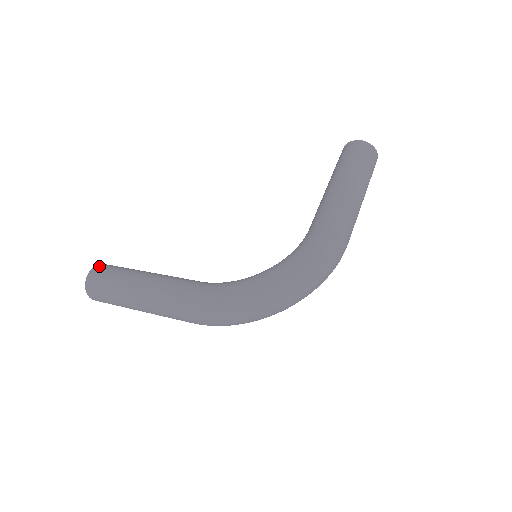
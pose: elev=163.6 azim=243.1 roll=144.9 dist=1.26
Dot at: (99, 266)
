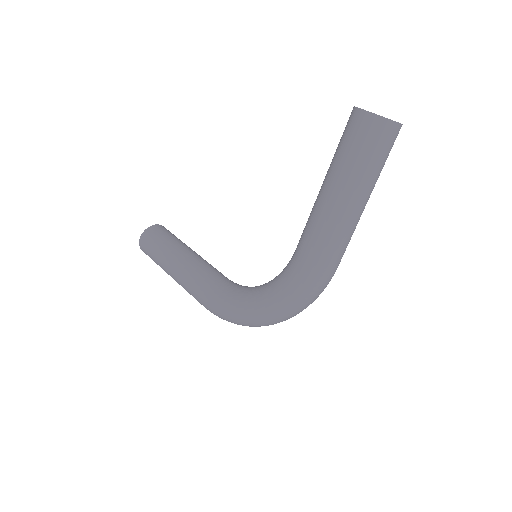
Dot at: (144, 235)
